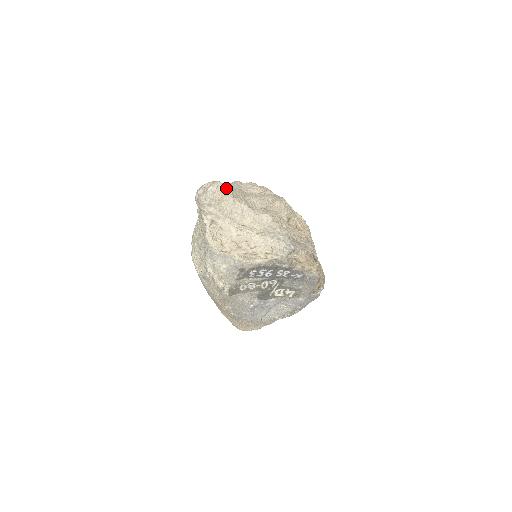
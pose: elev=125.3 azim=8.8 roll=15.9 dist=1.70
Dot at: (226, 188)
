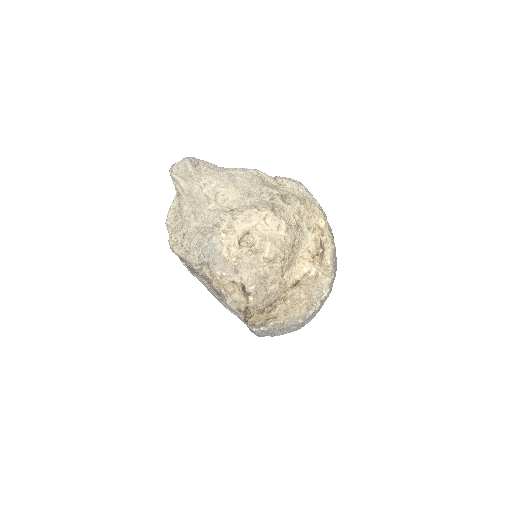
Dot at: (190, 169)
